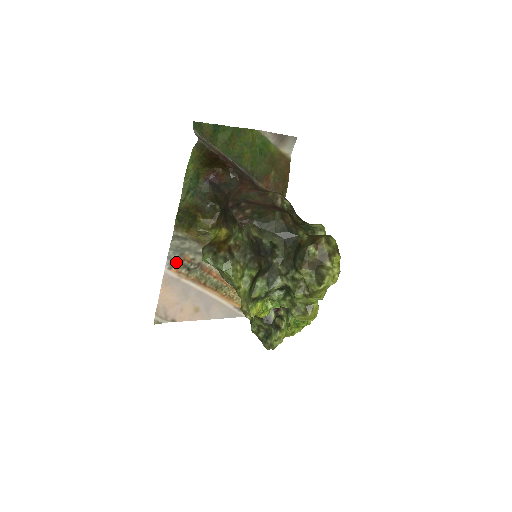
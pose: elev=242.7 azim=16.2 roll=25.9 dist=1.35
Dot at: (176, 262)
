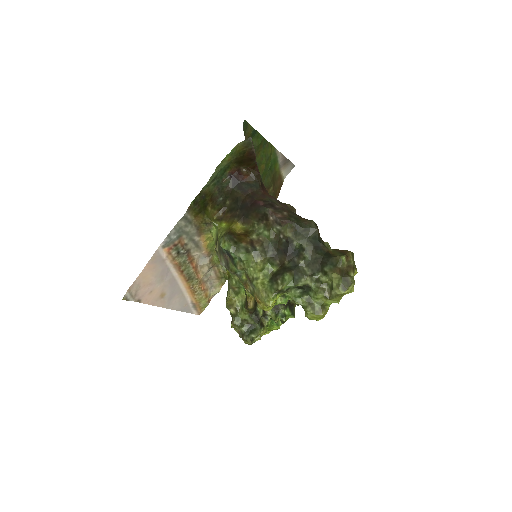
Dot at: (172, 242)
